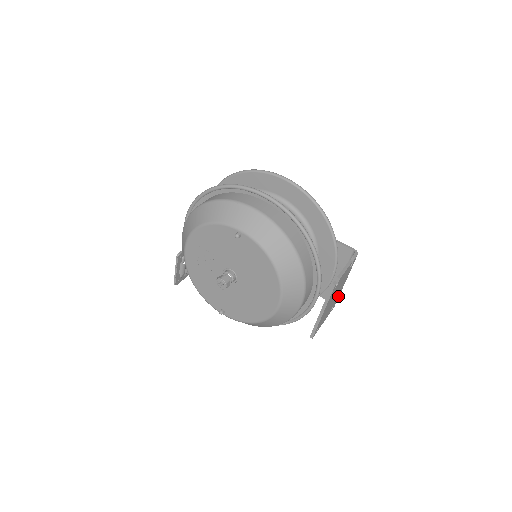
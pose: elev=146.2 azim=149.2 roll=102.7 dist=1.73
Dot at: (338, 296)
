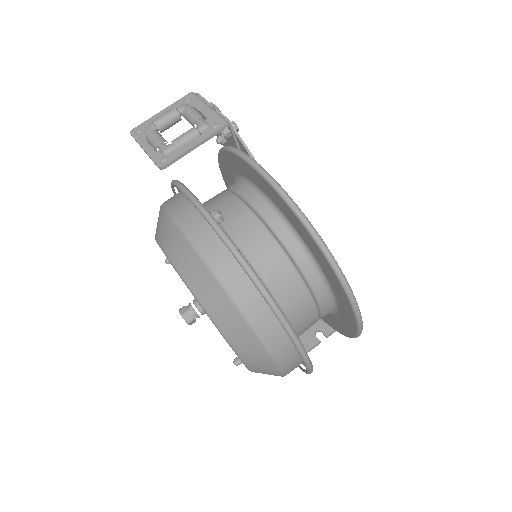
Dot at: occluded
